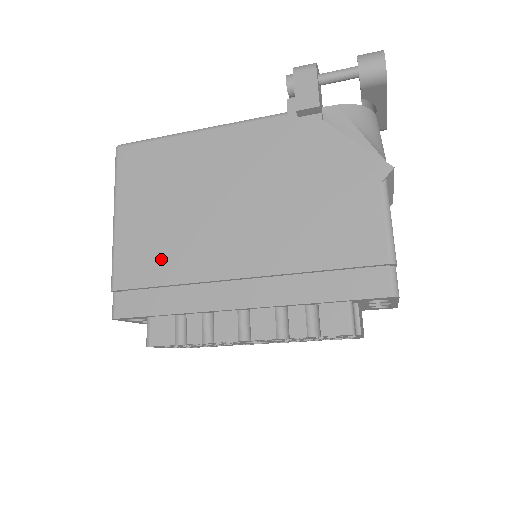
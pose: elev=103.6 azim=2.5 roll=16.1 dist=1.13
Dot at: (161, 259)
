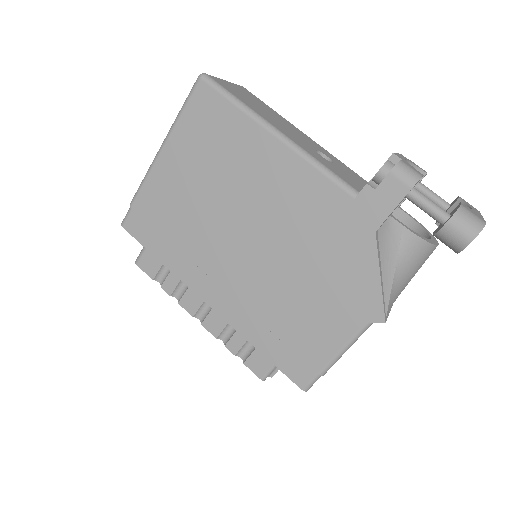
Dot at: (176, 218)
